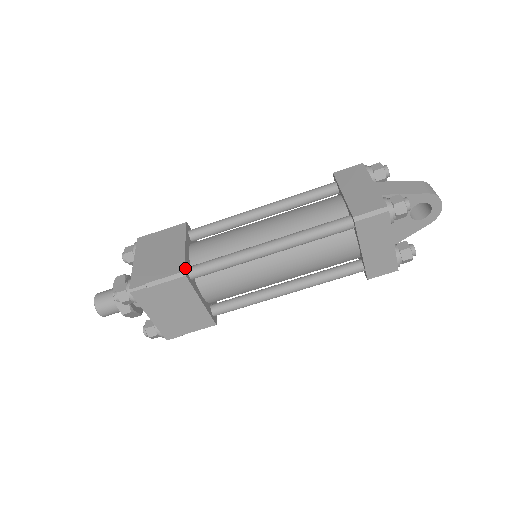
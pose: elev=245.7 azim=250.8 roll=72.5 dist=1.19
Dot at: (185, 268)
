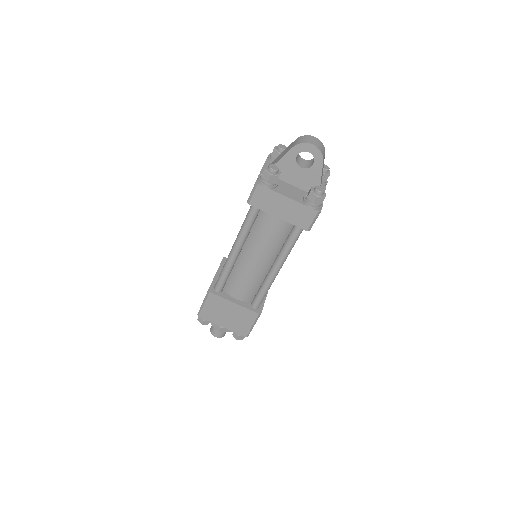
Dot at: (210, 287)
